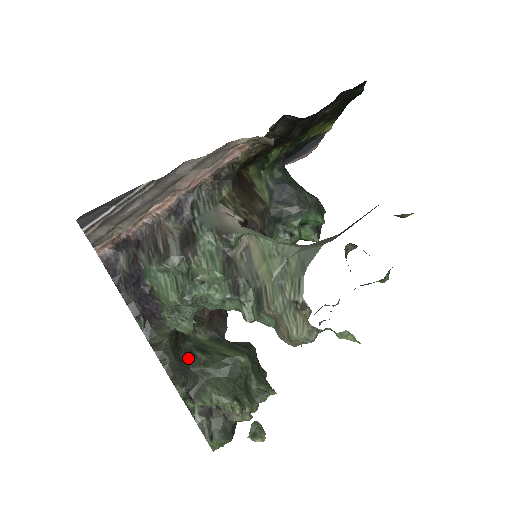
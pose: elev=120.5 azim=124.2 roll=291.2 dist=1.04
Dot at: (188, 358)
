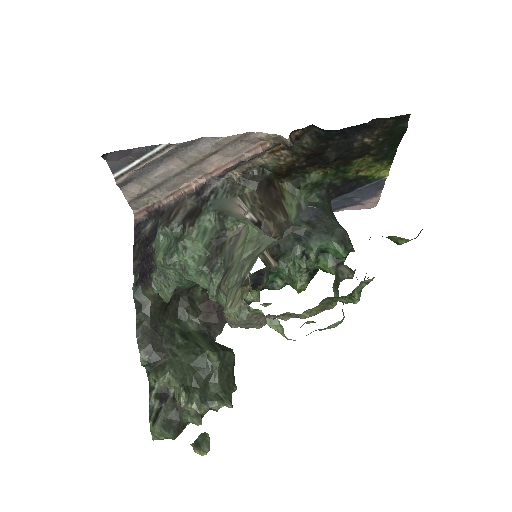
Dot at: (165, 333)
